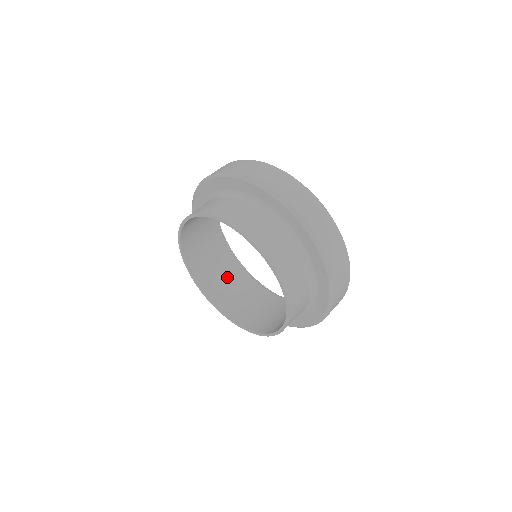
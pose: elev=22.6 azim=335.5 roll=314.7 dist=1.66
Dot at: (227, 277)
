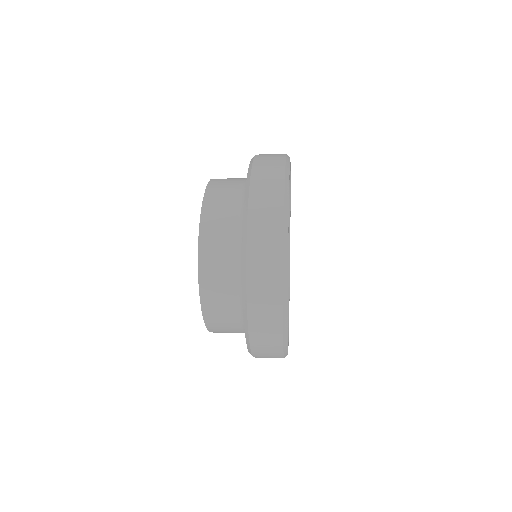
Dot at: occluded
